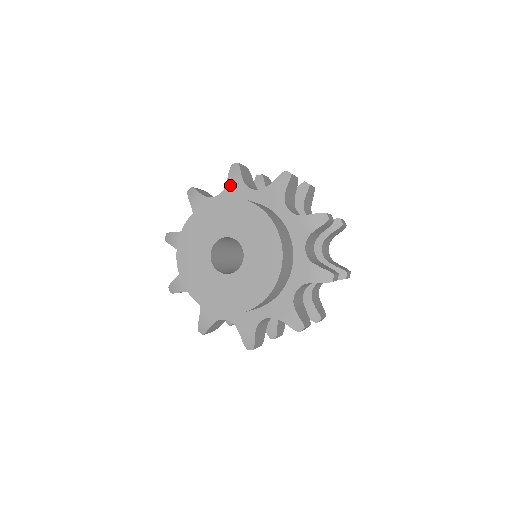
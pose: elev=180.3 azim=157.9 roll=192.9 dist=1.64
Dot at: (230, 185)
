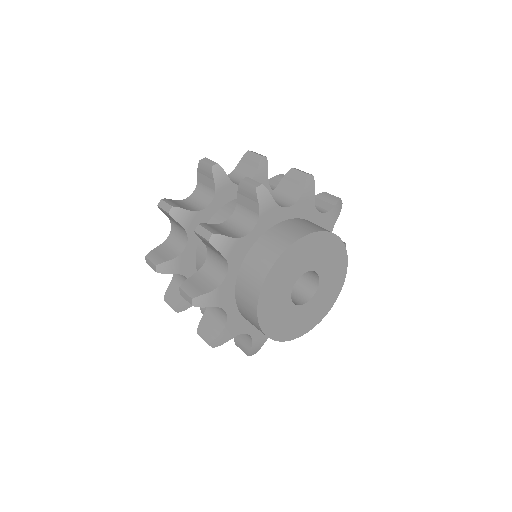
Dot at: (264, 214)
